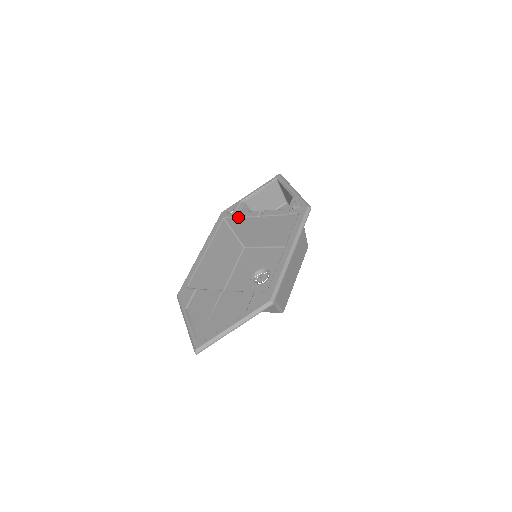
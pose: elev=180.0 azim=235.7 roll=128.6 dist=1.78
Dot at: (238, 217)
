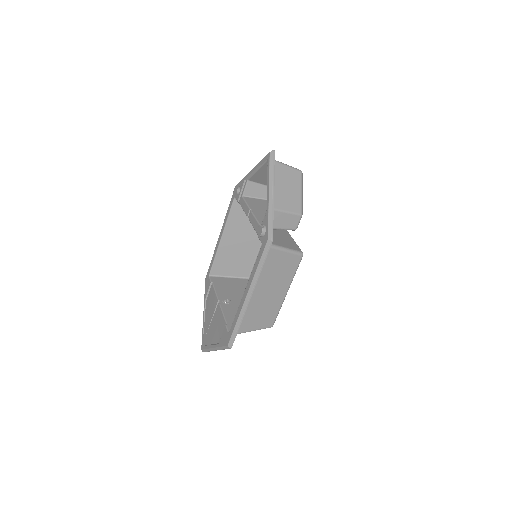
Dot at: occluded
